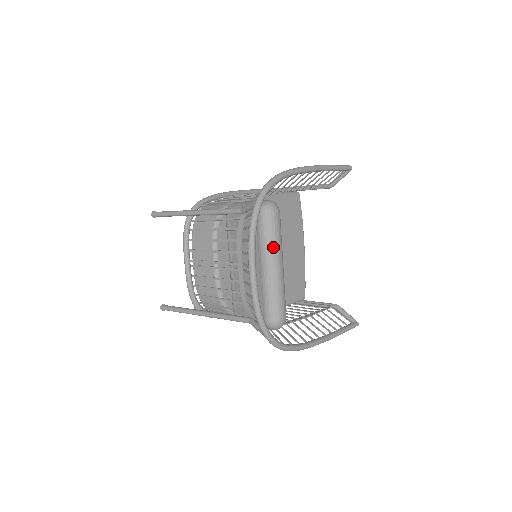
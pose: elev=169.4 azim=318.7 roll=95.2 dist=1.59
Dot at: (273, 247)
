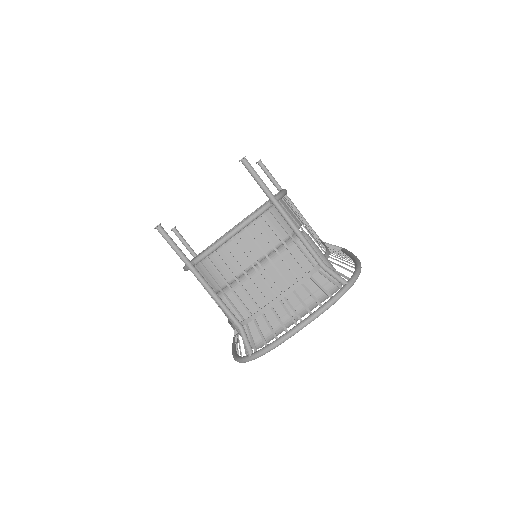
Dot at: (313, 308)
